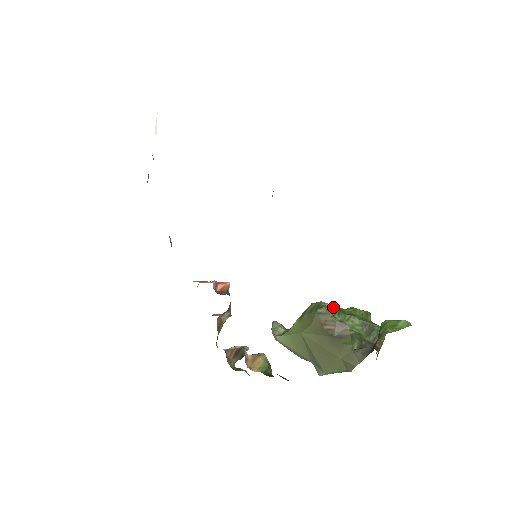
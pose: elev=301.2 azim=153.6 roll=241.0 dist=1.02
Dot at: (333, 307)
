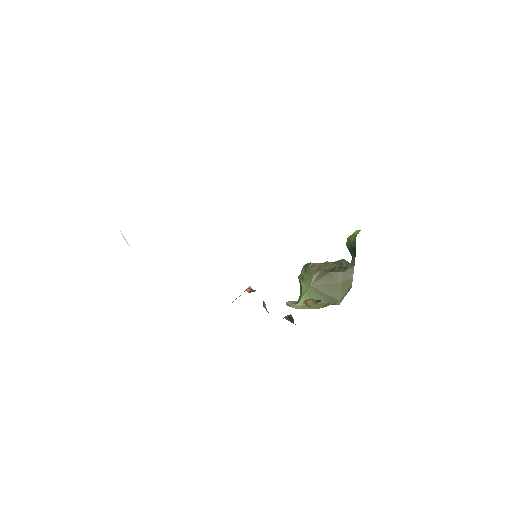
Dot at: occluded
